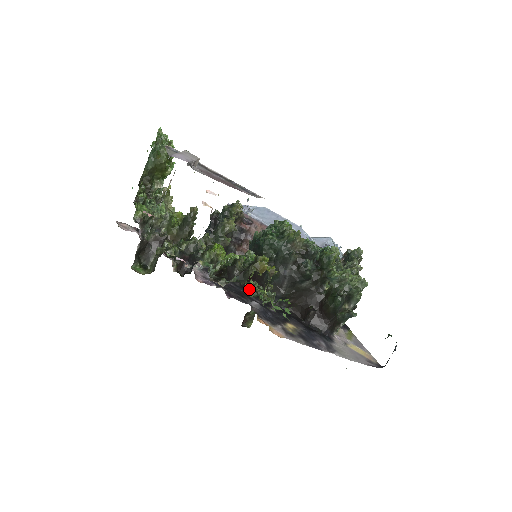
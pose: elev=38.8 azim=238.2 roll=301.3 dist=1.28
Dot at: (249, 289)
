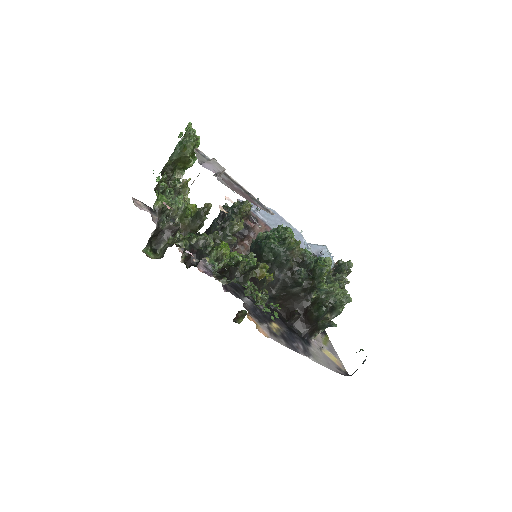
Dot at: occluded
